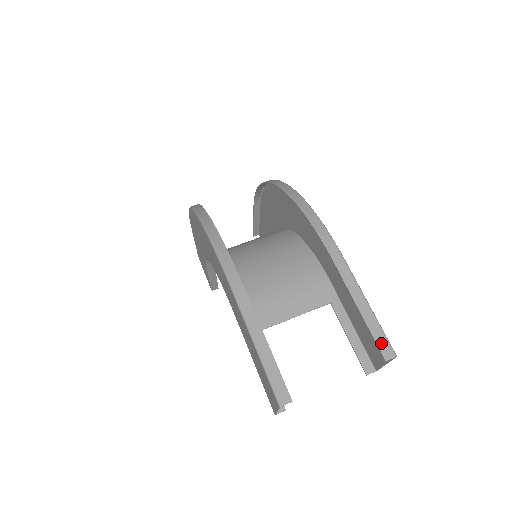
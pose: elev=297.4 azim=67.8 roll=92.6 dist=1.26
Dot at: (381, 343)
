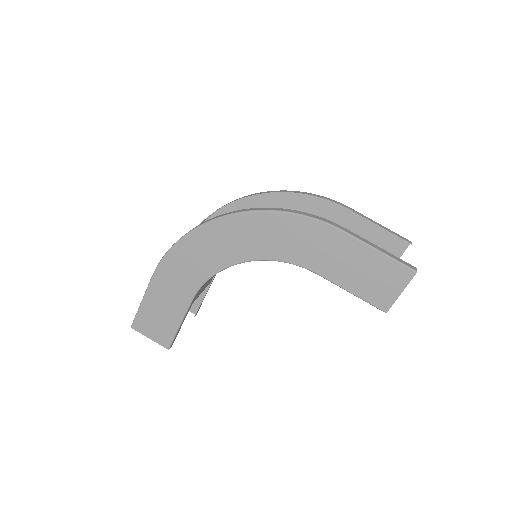
Dot at: (402, 238)
